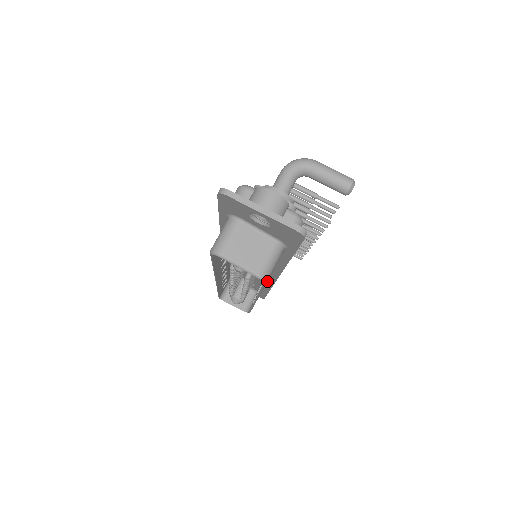
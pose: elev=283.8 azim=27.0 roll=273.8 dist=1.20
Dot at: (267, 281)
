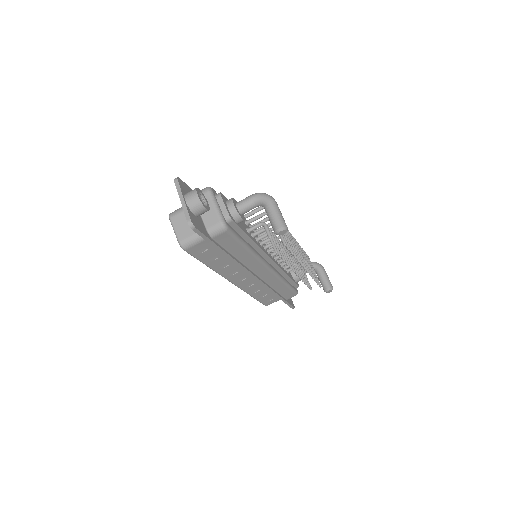
Dot at: occluded
